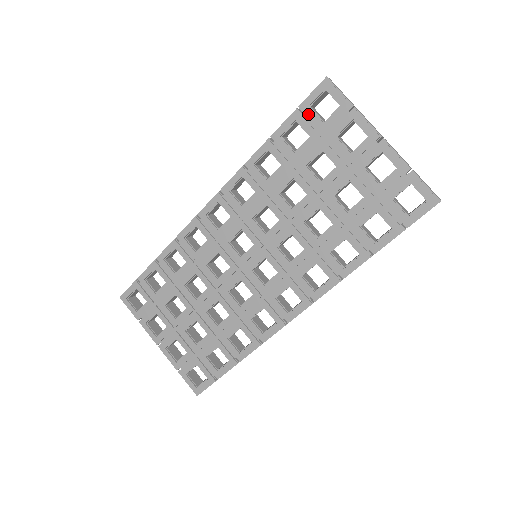
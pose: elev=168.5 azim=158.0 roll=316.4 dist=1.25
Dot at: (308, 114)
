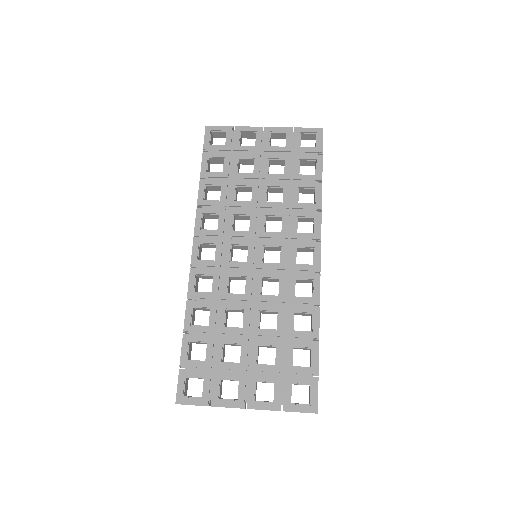
Dot at: (212, 148)
